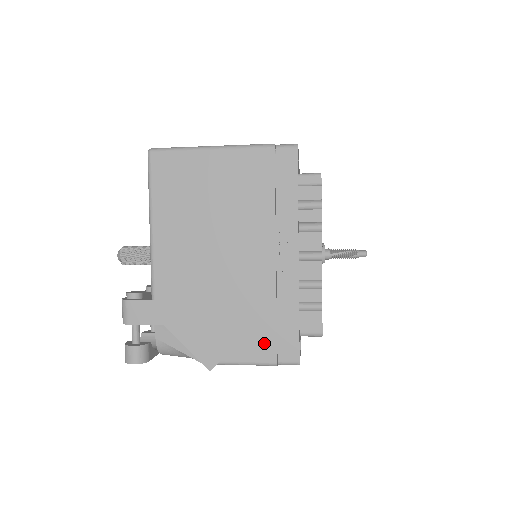
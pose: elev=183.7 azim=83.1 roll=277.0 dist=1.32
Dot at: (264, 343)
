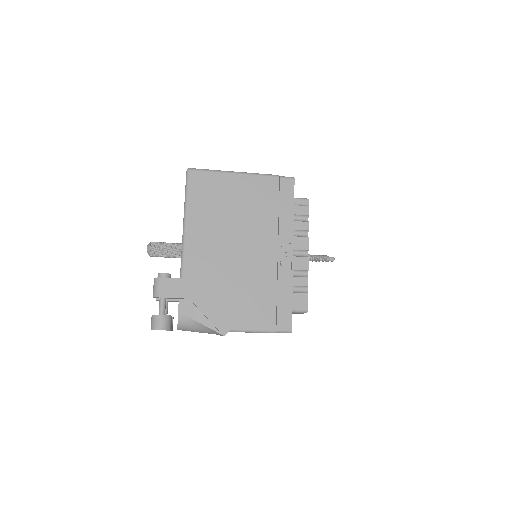
Dot at: (267, 315)
